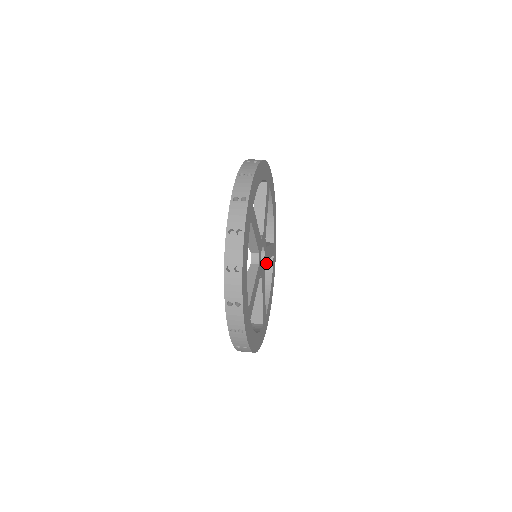
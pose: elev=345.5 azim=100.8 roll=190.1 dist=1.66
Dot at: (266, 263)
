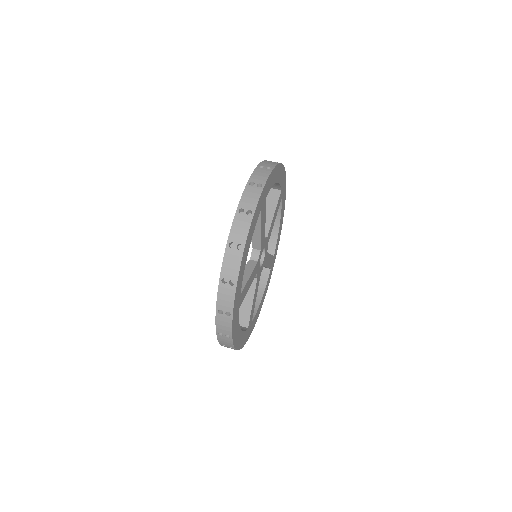
Dot at: occluded
